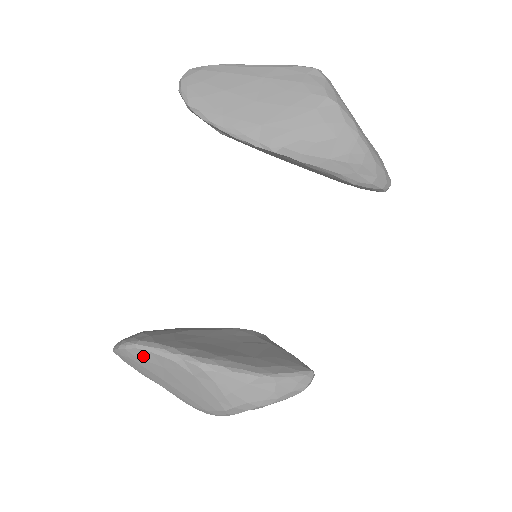
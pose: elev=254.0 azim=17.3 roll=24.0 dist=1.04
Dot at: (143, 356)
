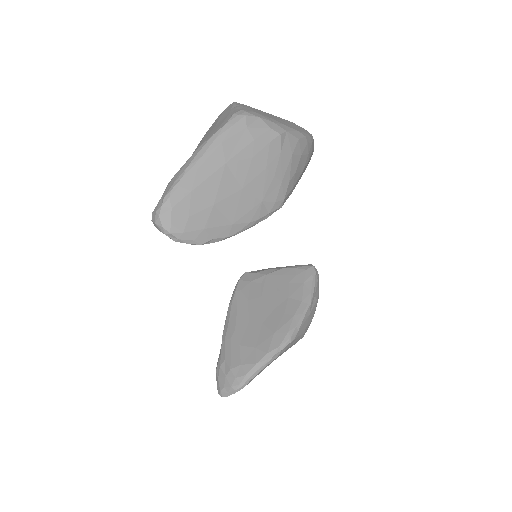
Dot at: occluded
